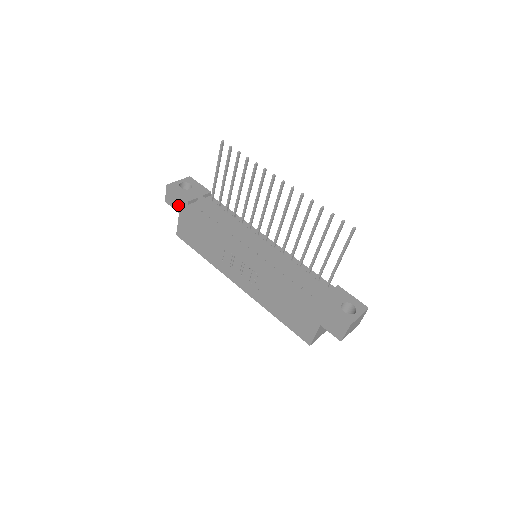
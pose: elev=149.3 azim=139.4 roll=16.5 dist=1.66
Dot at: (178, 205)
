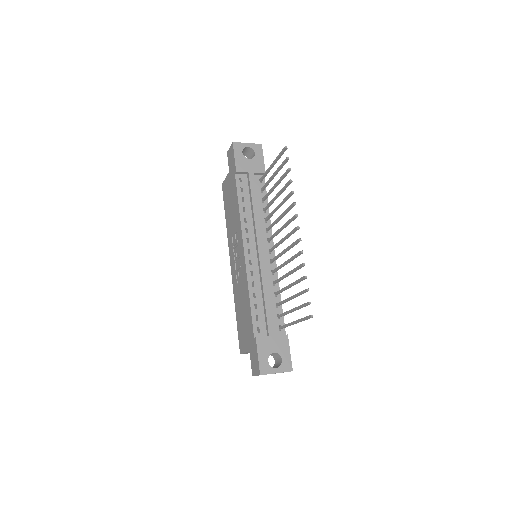
Dot at: (231, 166)
